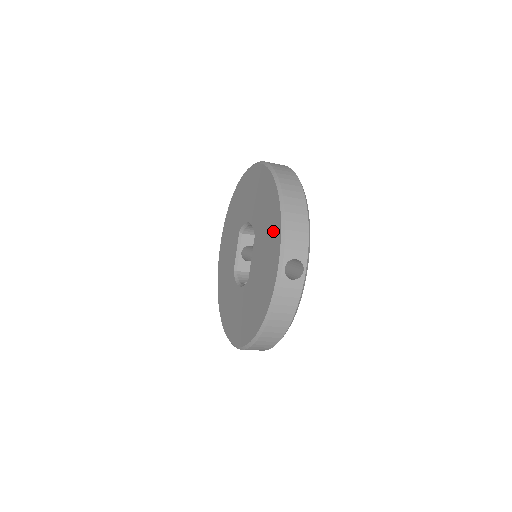
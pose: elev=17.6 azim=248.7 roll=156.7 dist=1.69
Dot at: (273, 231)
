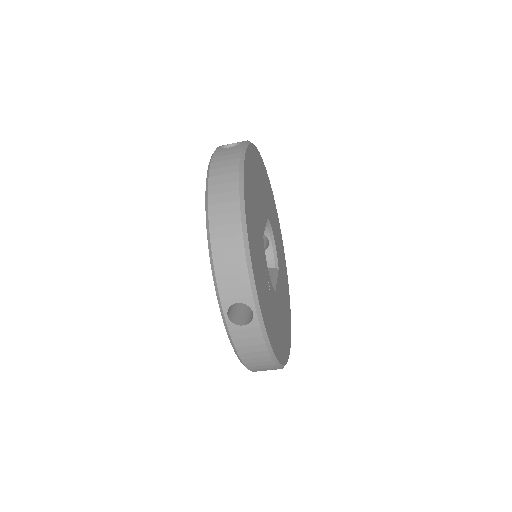
Dot at: occluded
